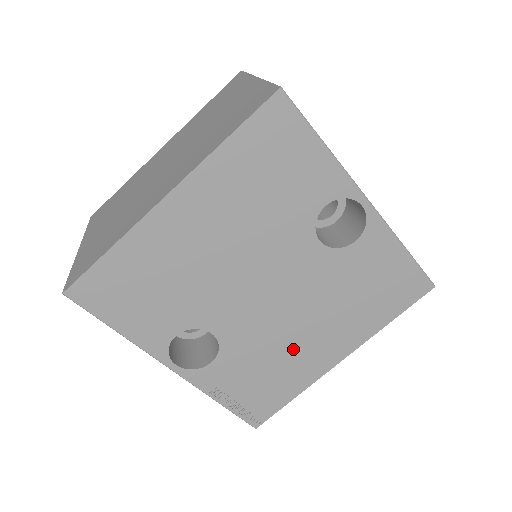
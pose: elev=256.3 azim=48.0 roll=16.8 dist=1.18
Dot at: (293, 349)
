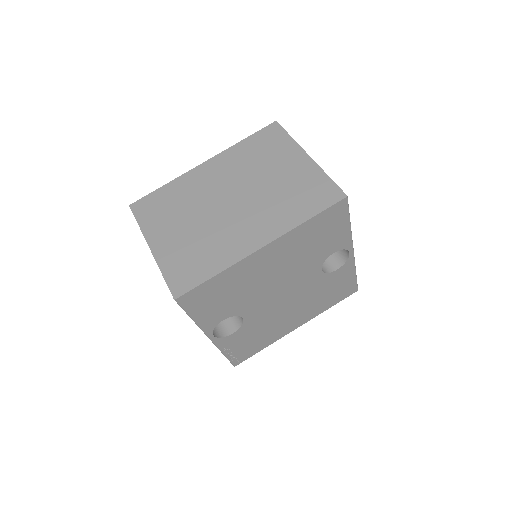
Dot at: (278, 324)
